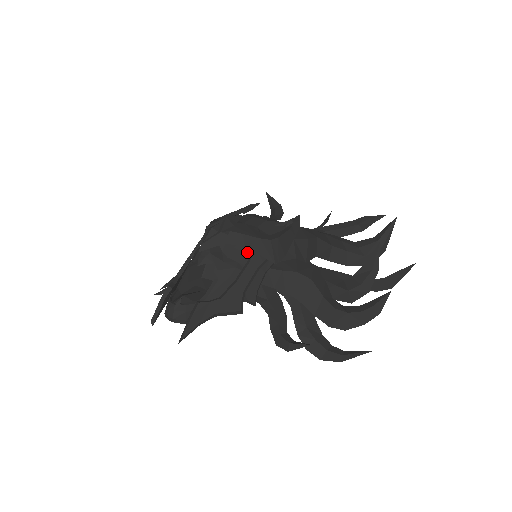
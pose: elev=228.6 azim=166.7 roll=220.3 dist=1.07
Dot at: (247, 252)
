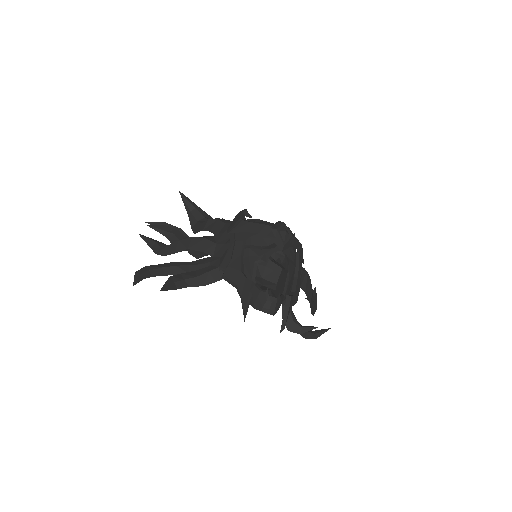
Dot at: (295, 254)
